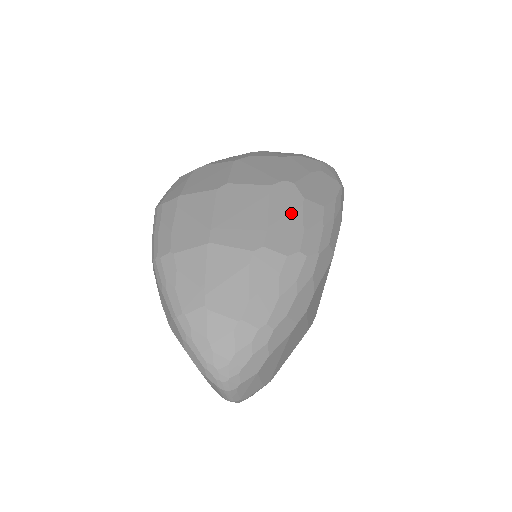
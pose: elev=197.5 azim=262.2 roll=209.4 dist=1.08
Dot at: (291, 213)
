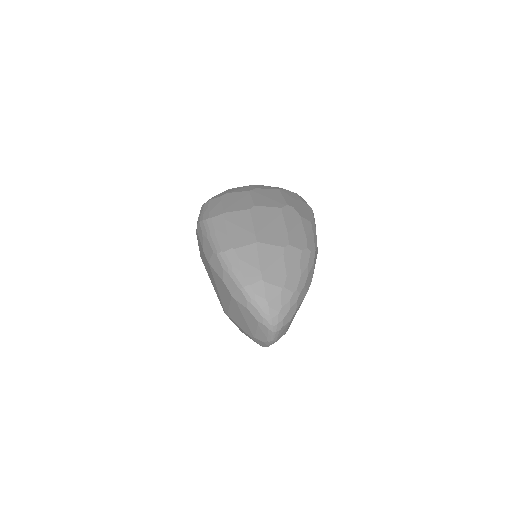
Dot at: (297, 225)
